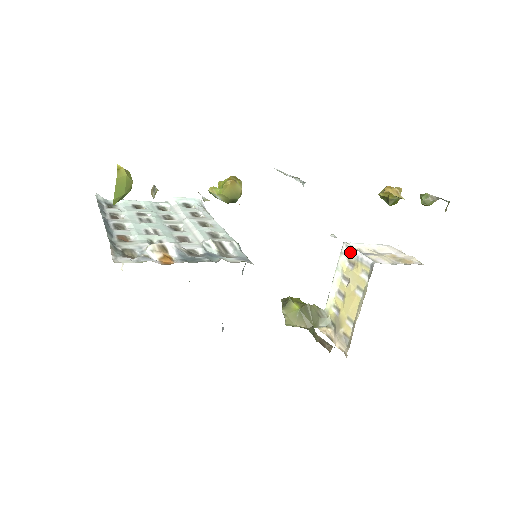
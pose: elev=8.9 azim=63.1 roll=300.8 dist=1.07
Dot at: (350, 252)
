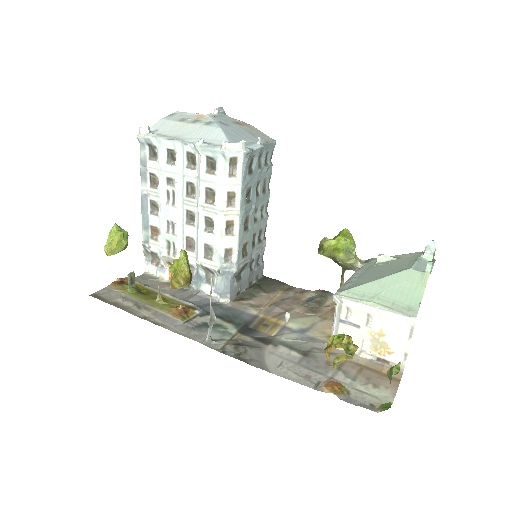
Dot at: (336, 305)
